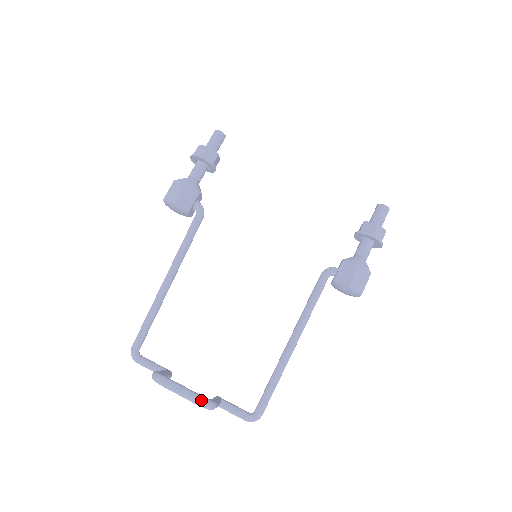
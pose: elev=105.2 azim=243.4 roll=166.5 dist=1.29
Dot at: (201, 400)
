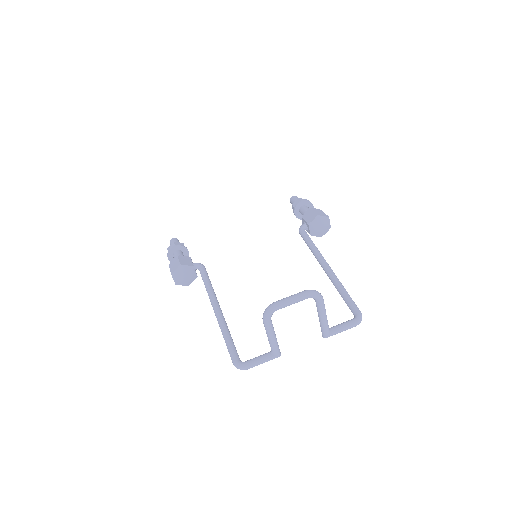
Dot at: (308, 290)
